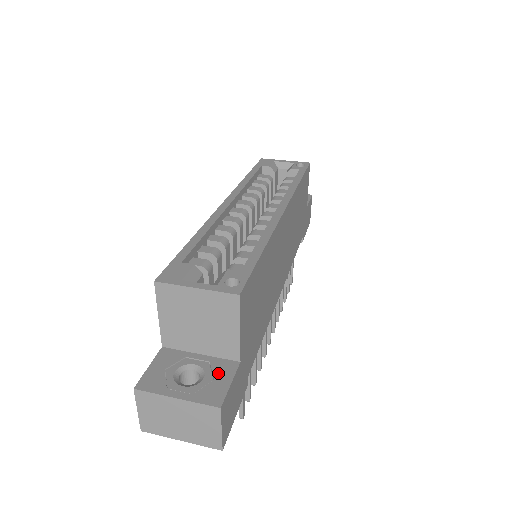
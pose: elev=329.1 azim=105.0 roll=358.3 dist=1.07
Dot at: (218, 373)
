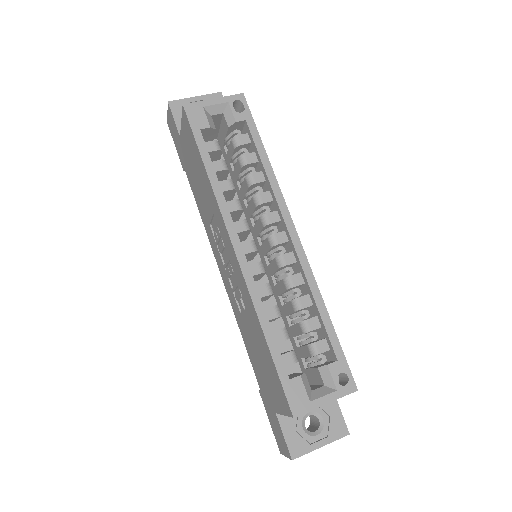
Dot at: (328, 409)
